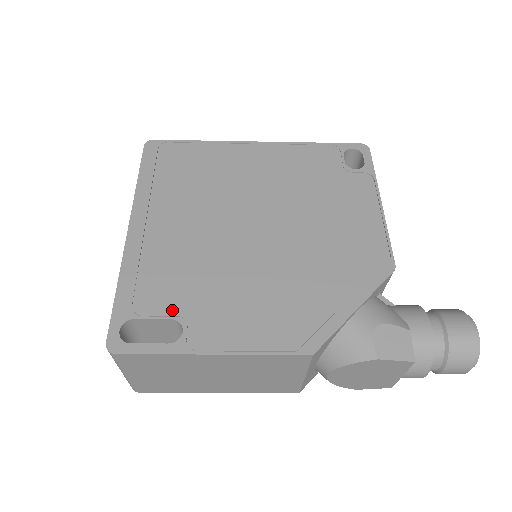
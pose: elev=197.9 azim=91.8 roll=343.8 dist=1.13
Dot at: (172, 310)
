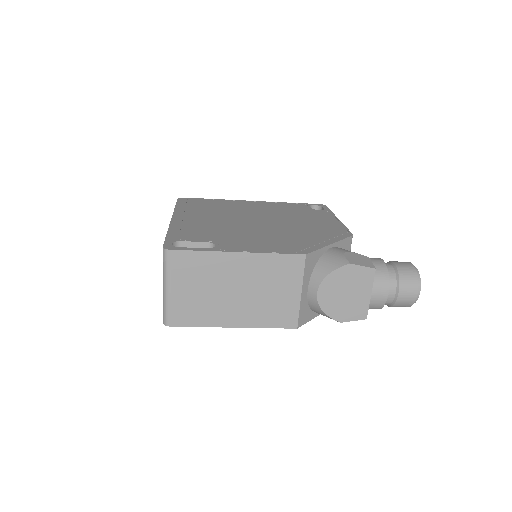
Dot at: (207, 240)
